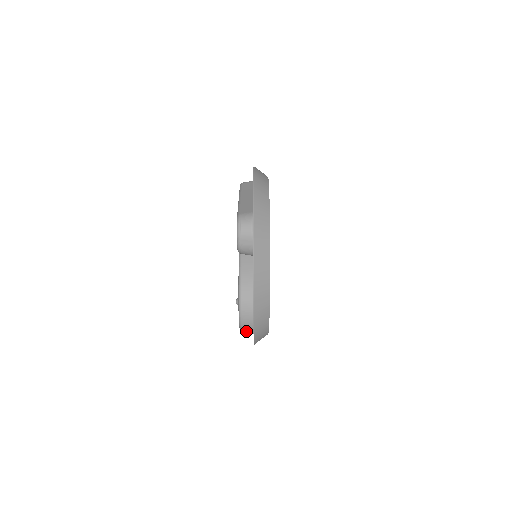
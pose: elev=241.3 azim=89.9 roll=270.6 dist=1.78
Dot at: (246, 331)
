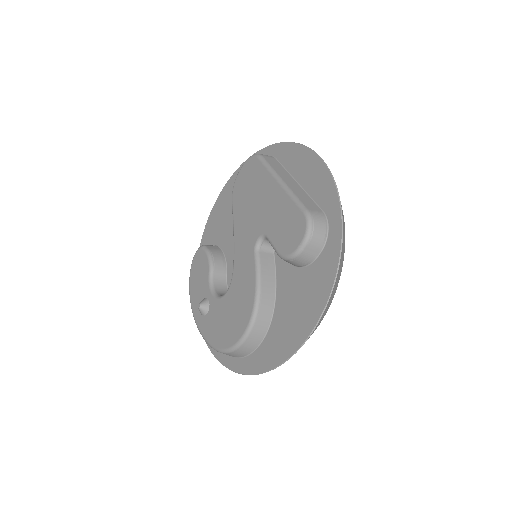
Dot at: (230, 354)
